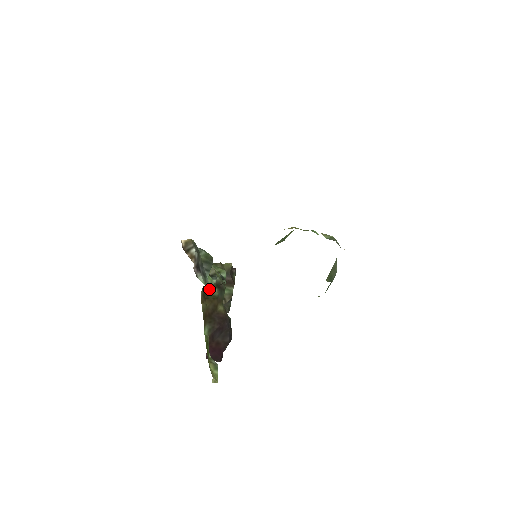
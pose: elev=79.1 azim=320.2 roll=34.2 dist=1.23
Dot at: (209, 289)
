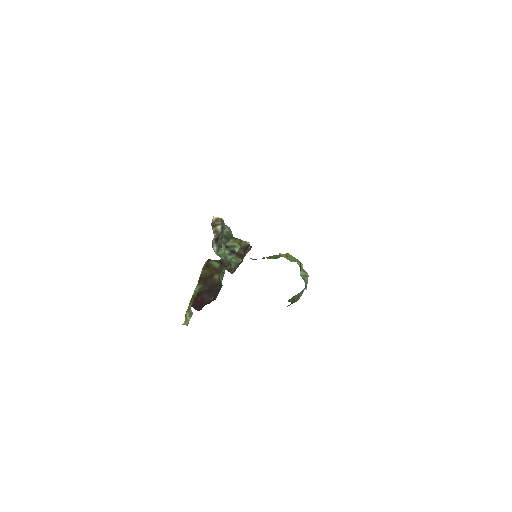
Dot at: (213, 262)
